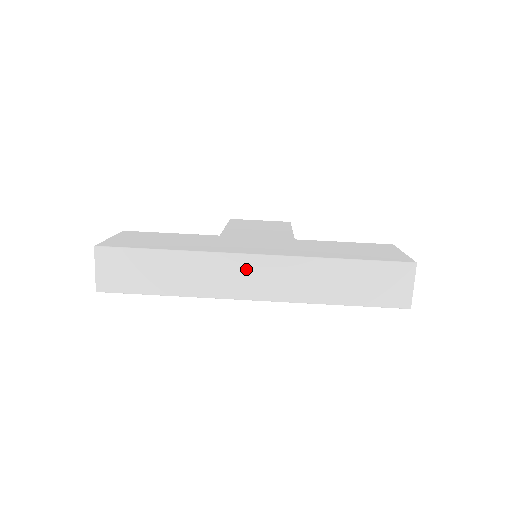
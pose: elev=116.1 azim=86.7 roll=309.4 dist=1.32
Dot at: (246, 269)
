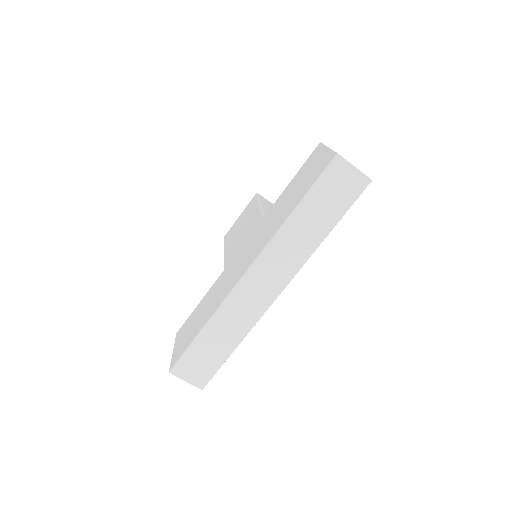
Dot at: (253, 284)
